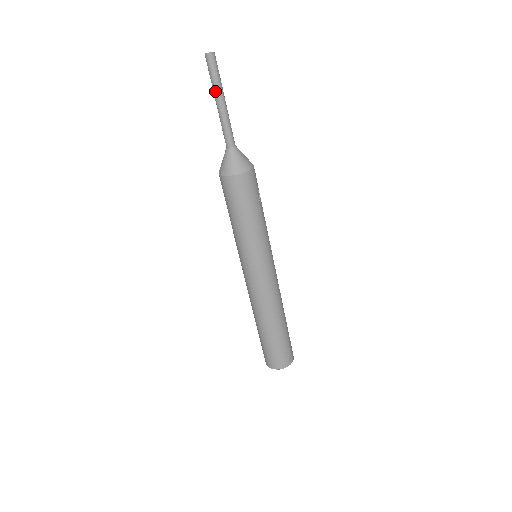
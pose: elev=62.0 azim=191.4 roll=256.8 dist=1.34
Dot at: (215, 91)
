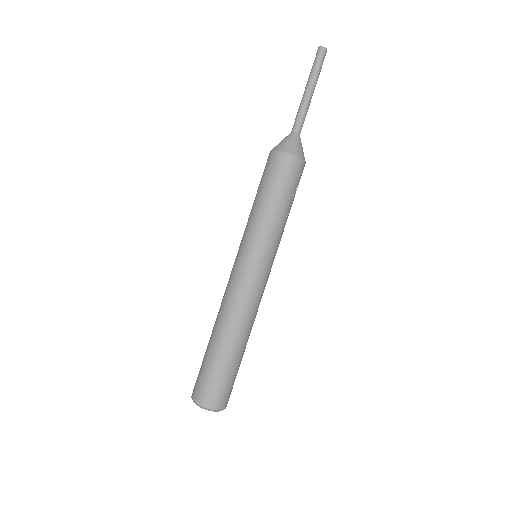
Dot at: (310, 78)
